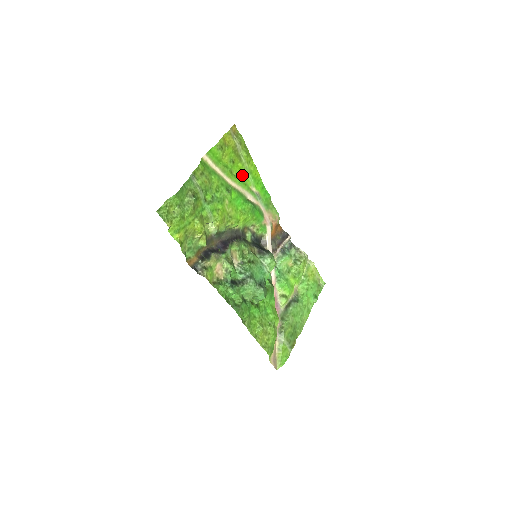
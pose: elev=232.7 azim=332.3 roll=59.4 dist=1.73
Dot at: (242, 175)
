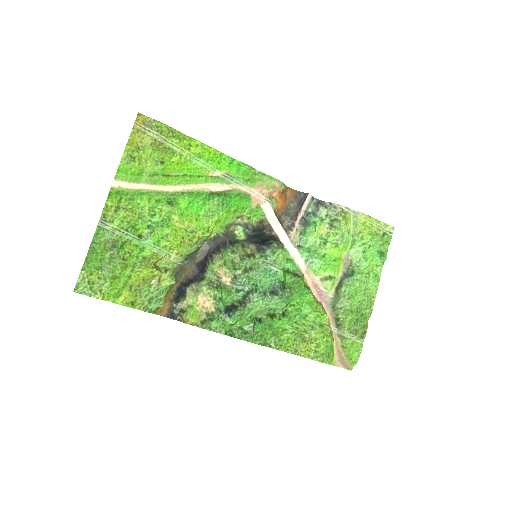
Dot at: (188, 168)
